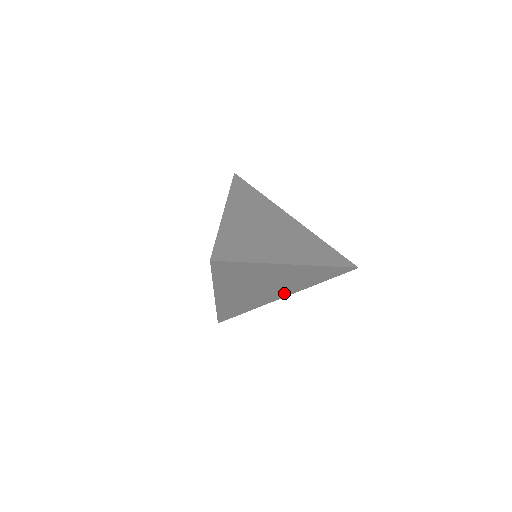
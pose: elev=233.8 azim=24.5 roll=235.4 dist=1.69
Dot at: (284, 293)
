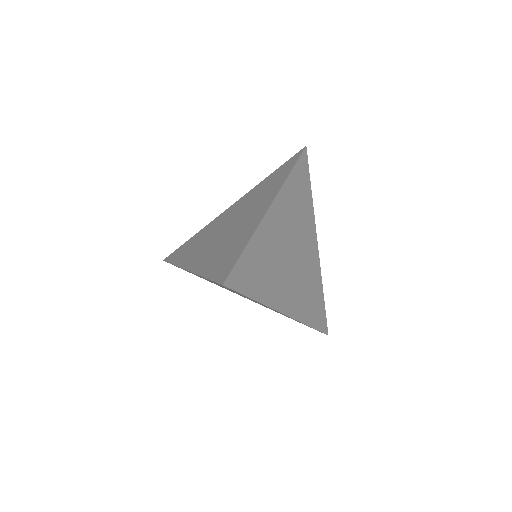
Dot at: occluded
